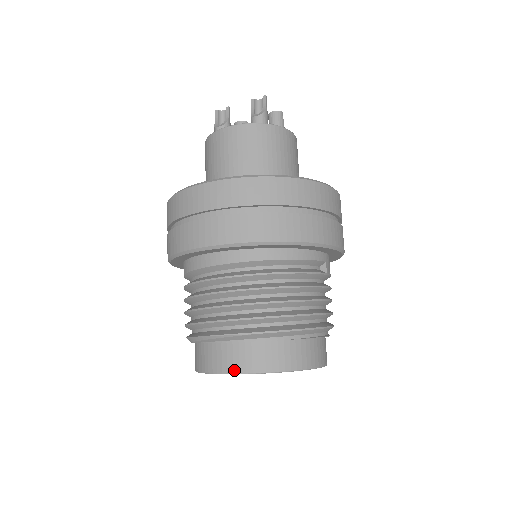
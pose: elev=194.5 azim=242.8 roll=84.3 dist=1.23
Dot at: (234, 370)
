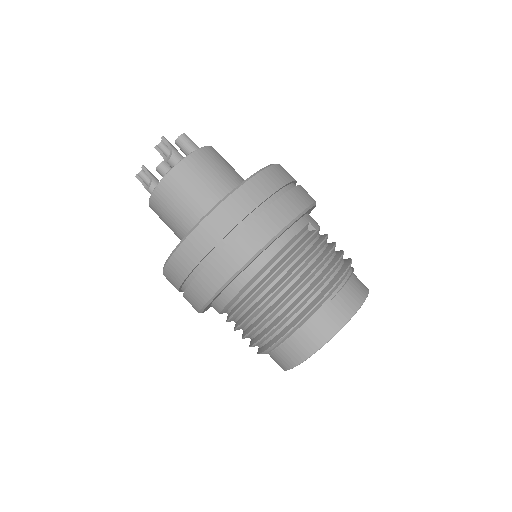
Dot at: (310, 353)
